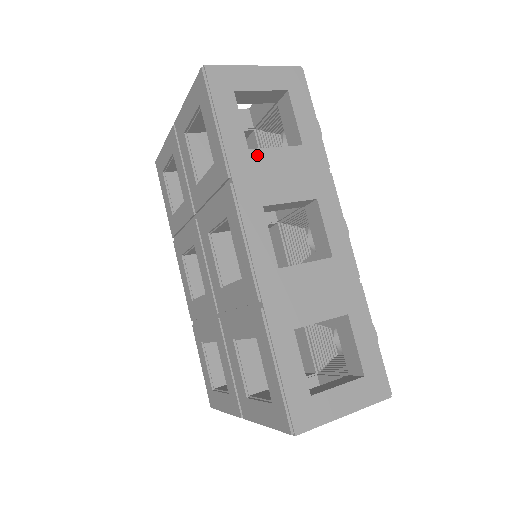
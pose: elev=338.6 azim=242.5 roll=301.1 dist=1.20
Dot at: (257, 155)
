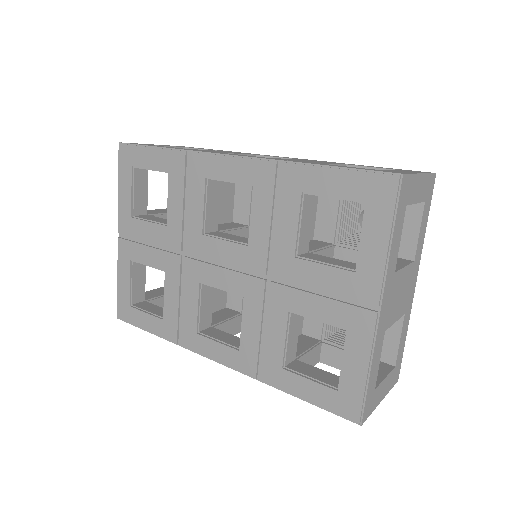
Dot at: occluded
